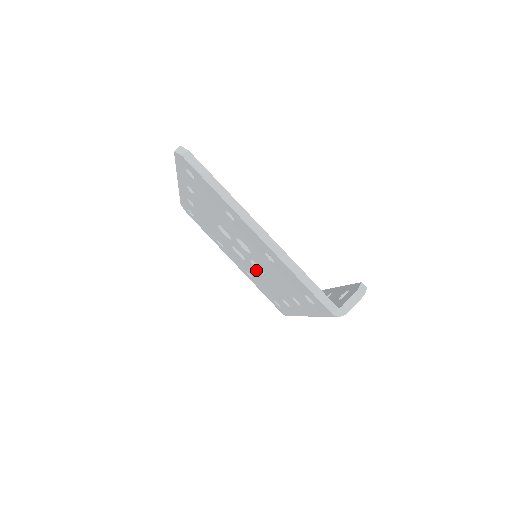
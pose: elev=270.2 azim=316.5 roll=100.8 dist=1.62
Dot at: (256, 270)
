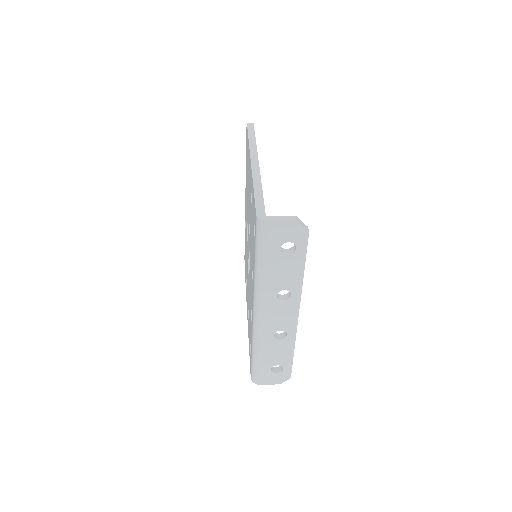
Dot at: (249, 277)
